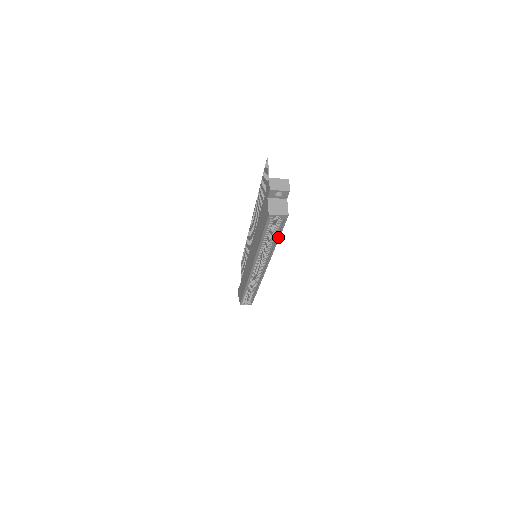
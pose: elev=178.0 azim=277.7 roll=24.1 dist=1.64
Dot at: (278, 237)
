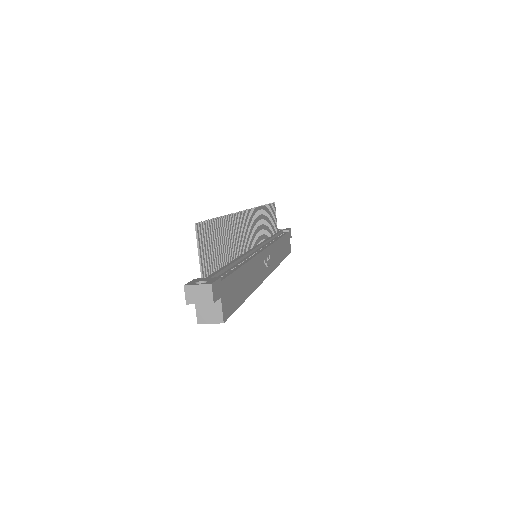
Dot at: (240, 303)
